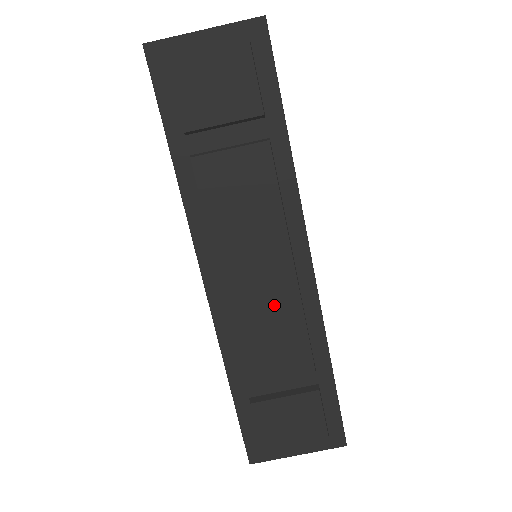
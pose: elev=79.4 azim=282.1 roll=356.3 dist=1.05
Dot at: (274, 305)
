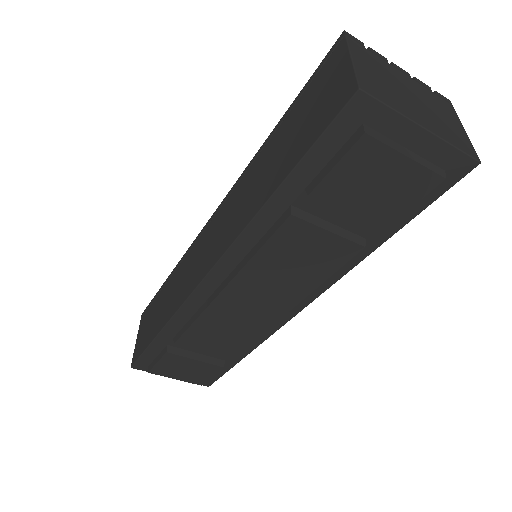
Dot at: (245, 323)
